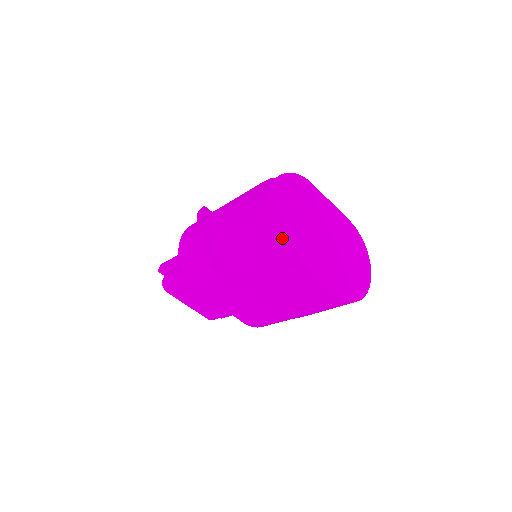
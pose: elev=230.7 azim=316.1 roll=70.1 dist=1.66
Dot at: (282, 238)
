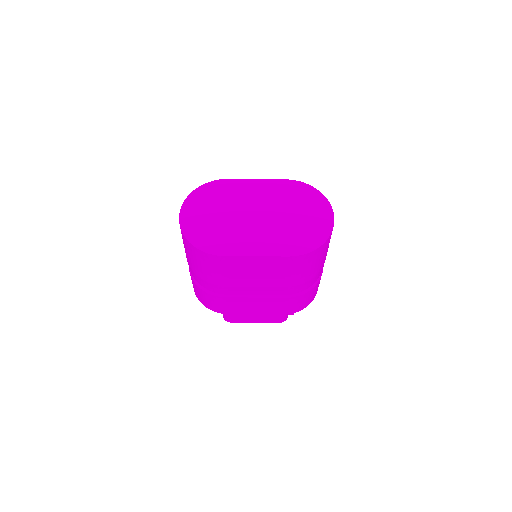
Dot at: (204, 247)
